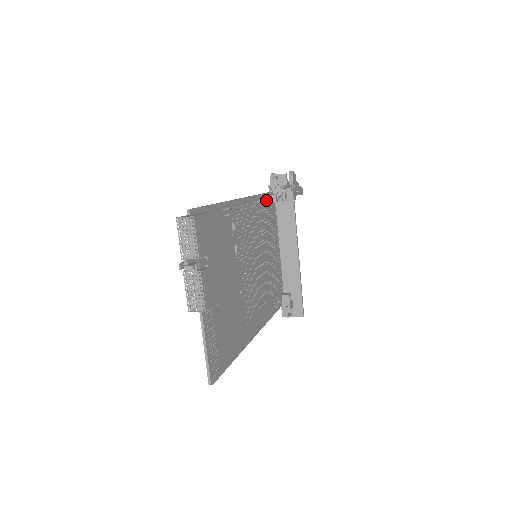
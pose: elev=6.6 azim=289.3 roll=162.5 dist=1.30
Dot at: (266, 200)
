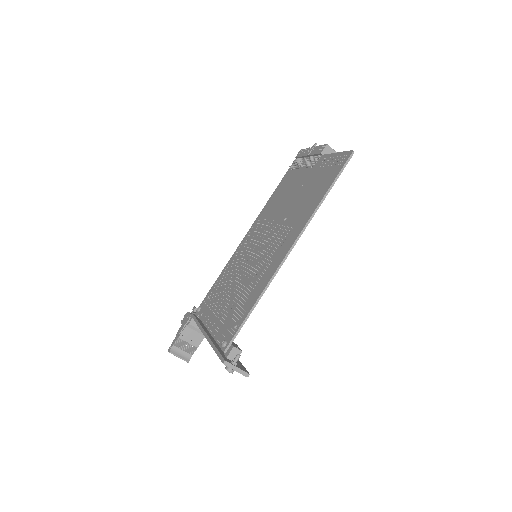
Dot at: (213, 290)
